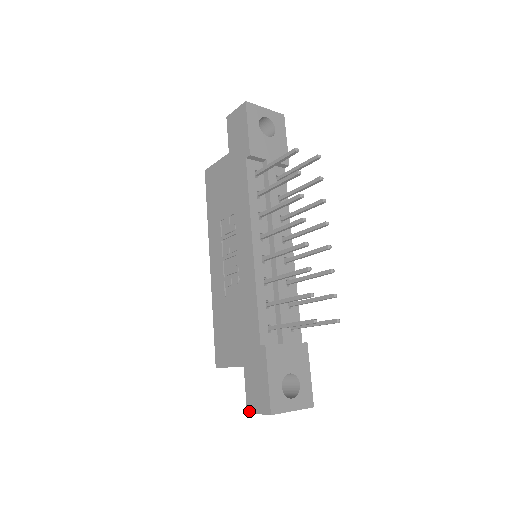
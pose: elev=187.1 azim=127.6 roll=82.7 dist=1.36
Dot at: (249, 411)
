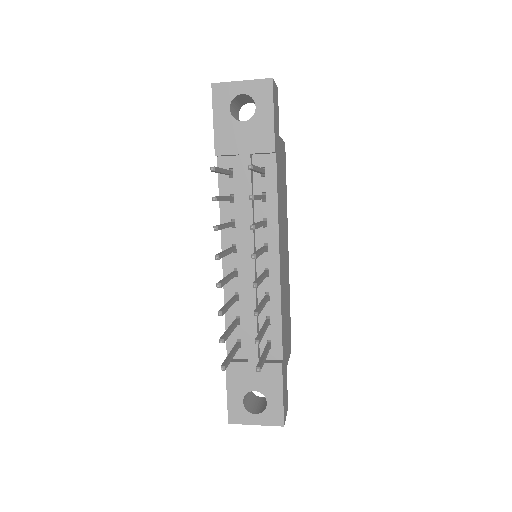
Dot at: occluded
